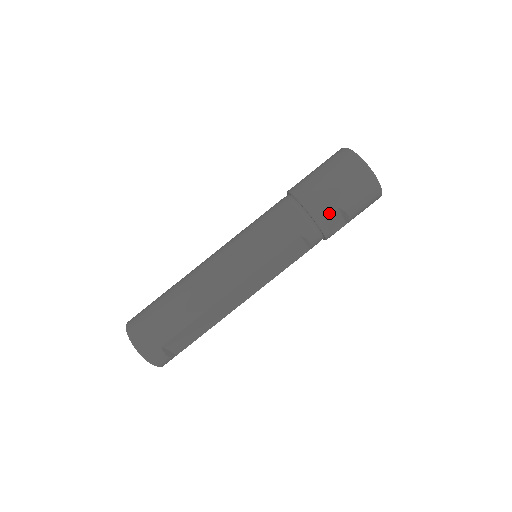
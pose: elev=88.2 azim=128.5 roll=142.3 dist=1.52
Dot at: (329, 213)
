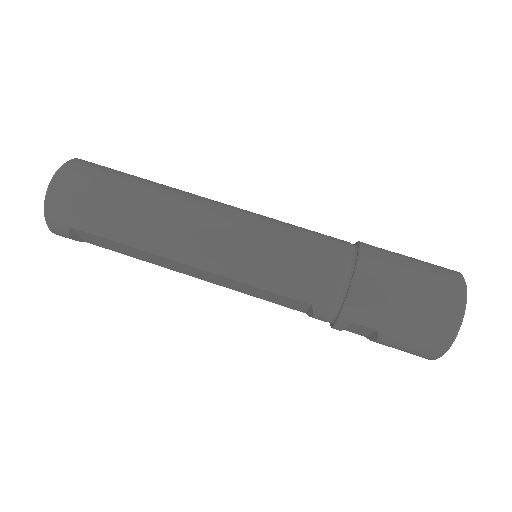
Dot at: (363, 323)
